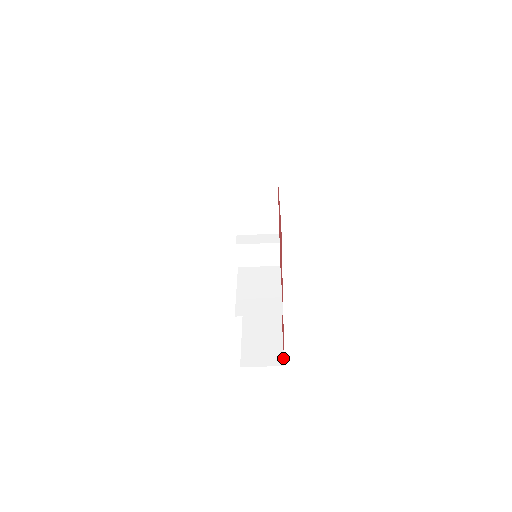
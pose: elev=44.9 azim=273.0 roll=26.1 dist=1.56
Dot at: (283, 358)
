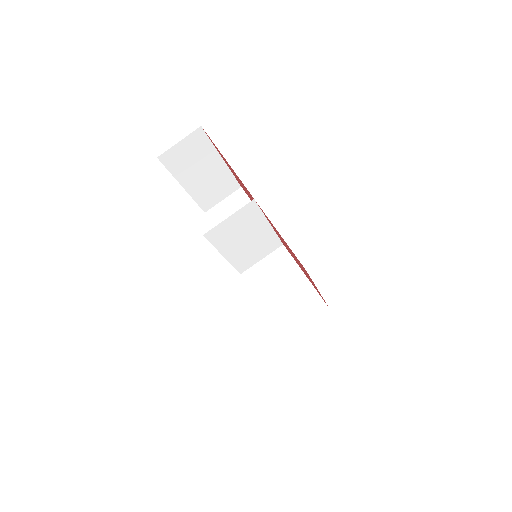
Dot at: occluded
